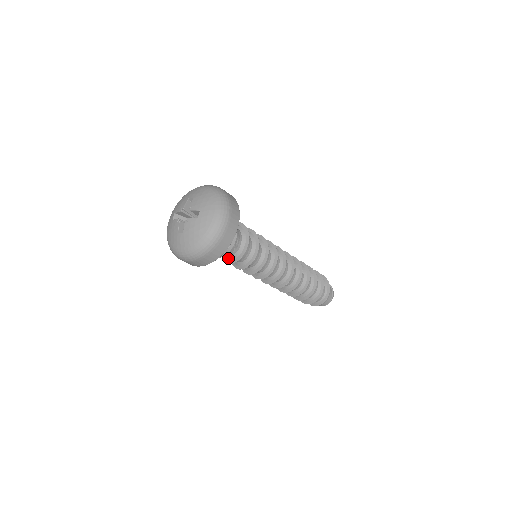
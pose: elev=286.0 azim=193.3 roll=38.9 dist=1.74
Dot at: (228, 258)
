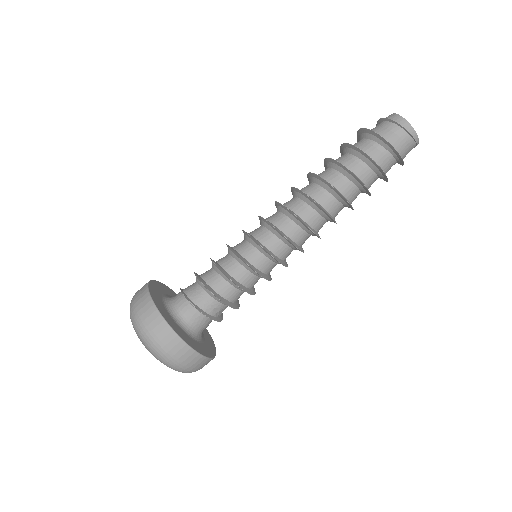
Dot at: occluded
